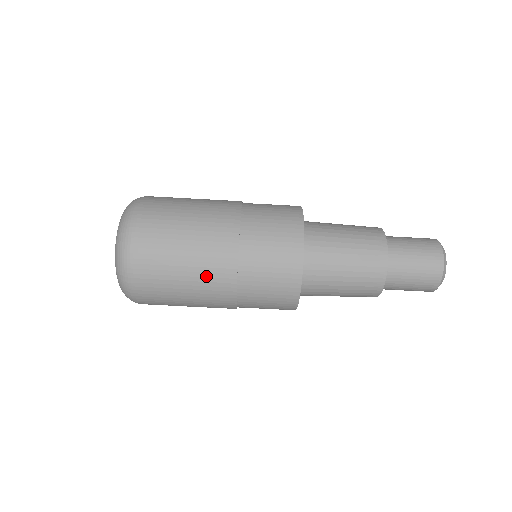
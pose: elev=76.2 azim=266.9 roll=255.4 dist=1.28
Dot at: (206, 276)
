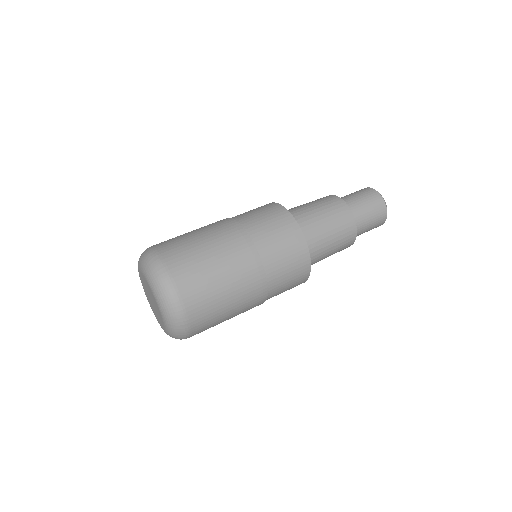
Dot at: (233, 257)
